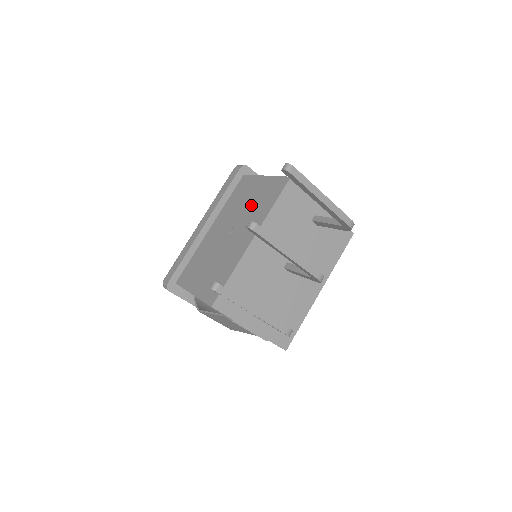
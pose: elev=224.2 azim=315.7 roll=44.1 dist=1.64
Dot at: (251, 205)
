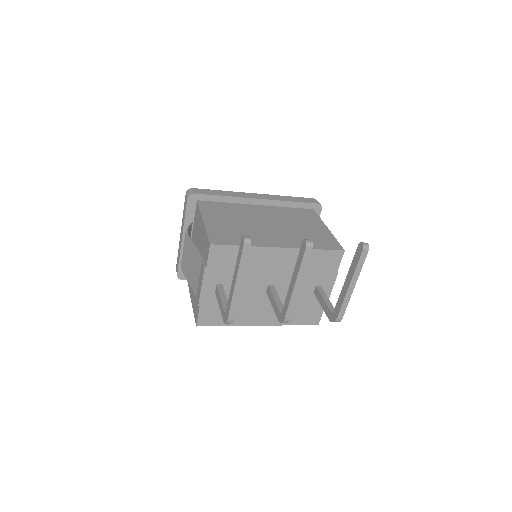
Dot at: (301, 230)
